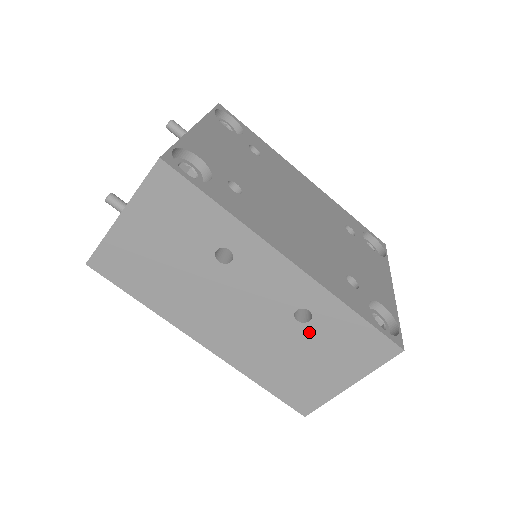
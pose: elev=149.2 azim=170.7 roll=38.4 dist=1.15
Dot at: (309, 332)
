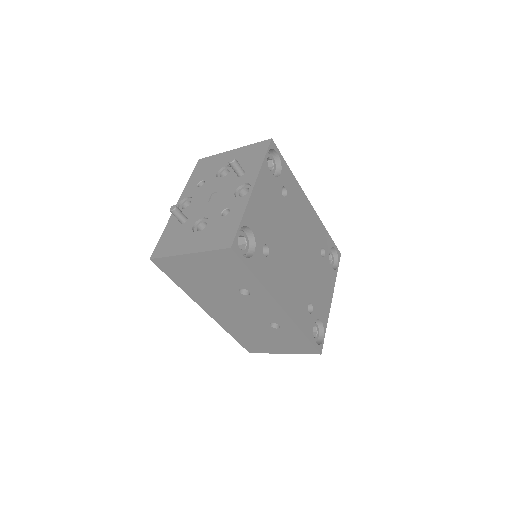
Dot at: (274, 331)
